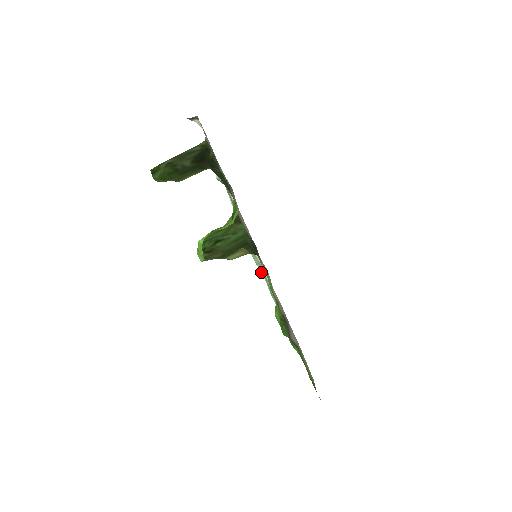
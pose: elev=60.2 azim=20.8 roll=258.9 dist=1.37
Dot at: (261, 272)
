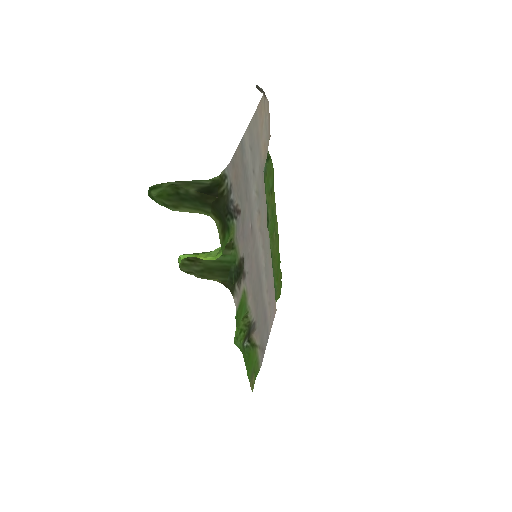
Dot at: occluded
